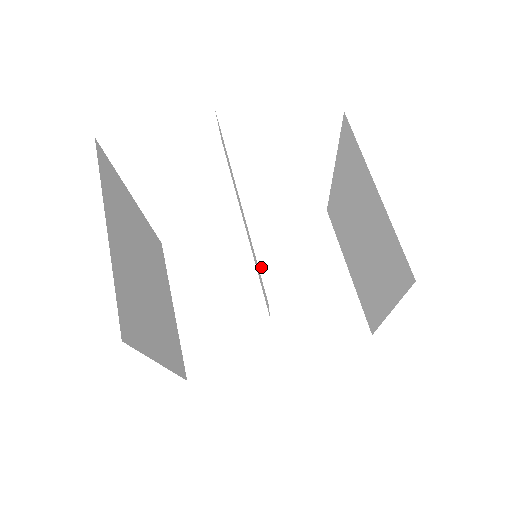
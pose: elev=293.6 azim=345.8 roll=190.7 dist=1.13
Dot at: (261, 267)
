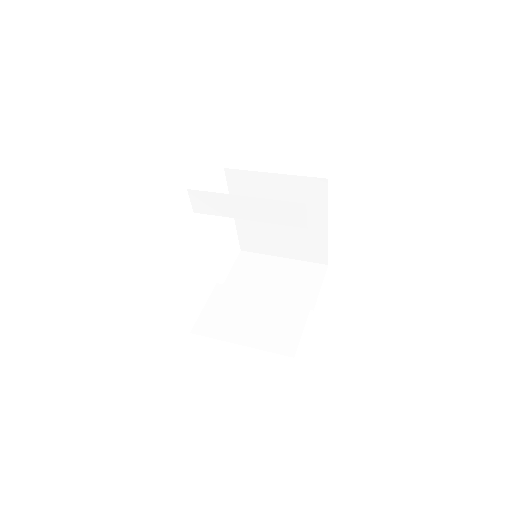
Dot at: occluded
